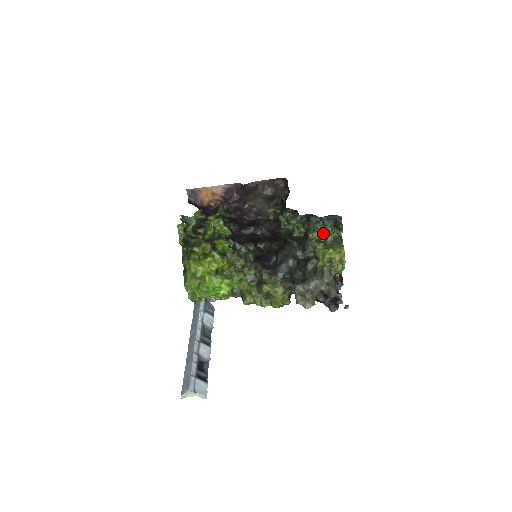
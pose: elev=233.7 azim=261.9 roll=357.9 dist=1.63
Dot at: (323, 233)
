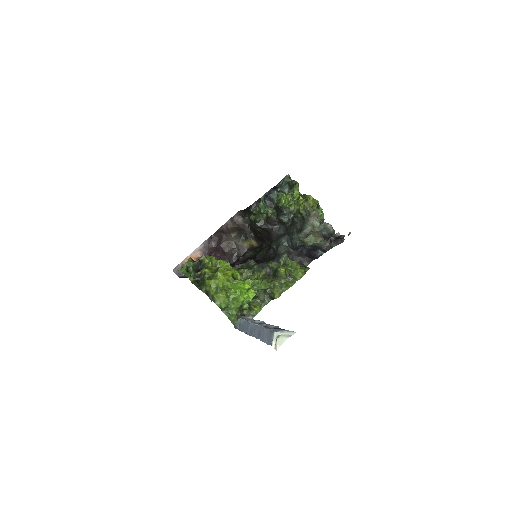
Dot at: (288, 201)
